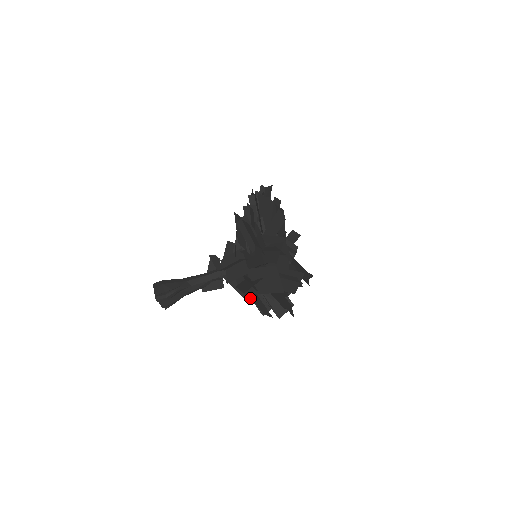
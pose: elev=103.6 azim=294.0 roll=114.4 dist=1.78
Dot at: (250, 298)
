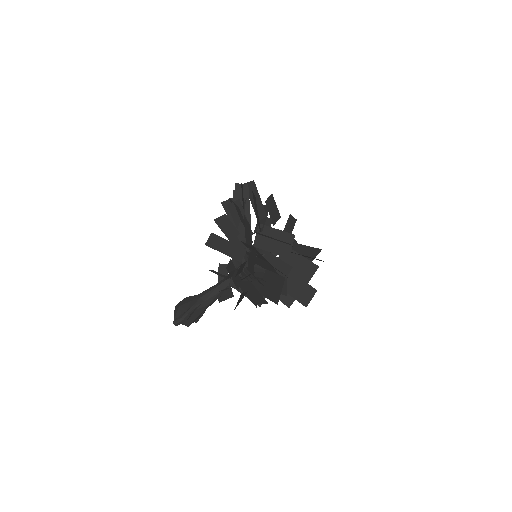
Dot at: (255, 305)
